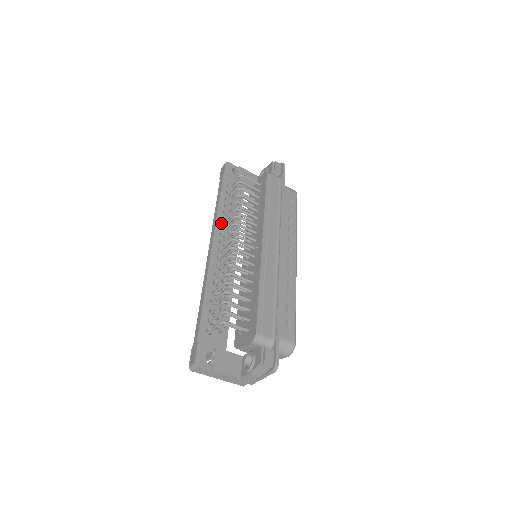
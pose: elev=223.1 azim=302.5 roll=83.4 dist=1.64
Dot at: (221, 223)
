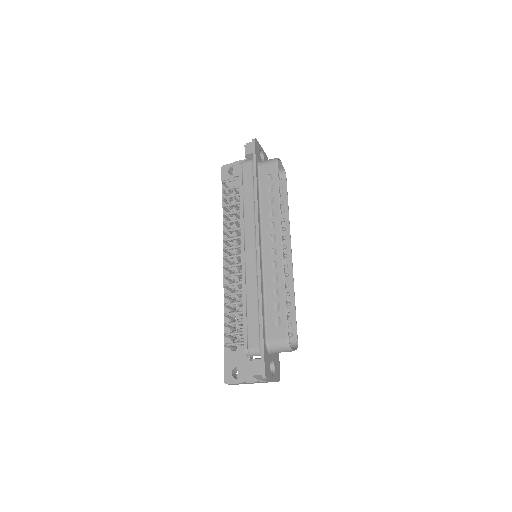
Dot at: occluded
